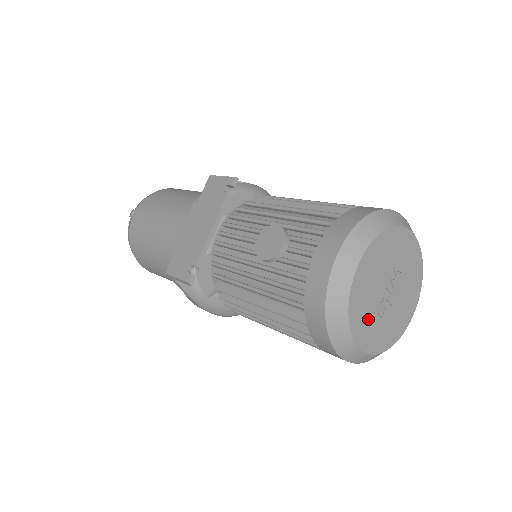
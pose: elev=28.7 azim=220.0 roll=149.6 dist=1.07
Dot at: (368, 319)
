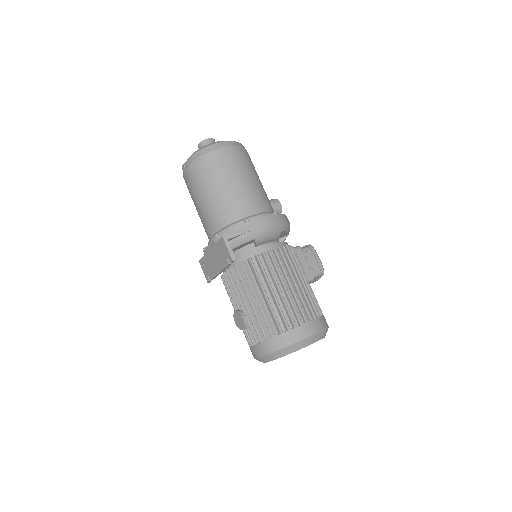
Dot at: occluded
